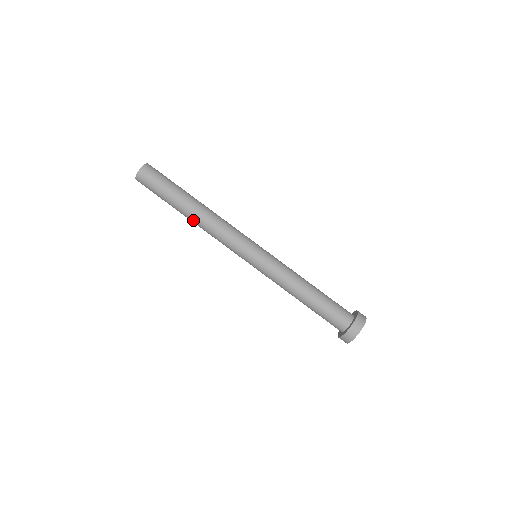
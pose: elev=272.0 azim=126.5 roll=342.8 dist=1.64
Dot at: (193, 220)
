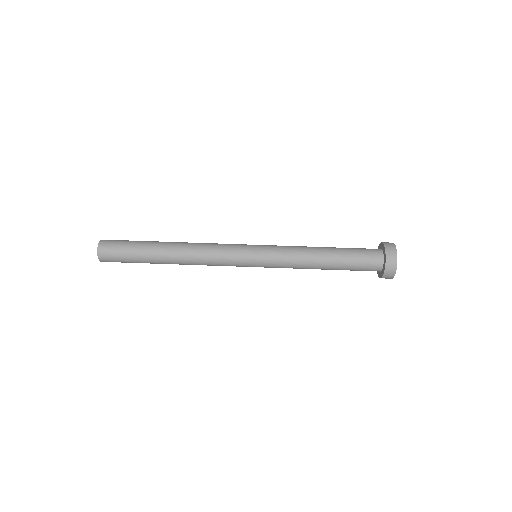
Dot at: (176, 258)
